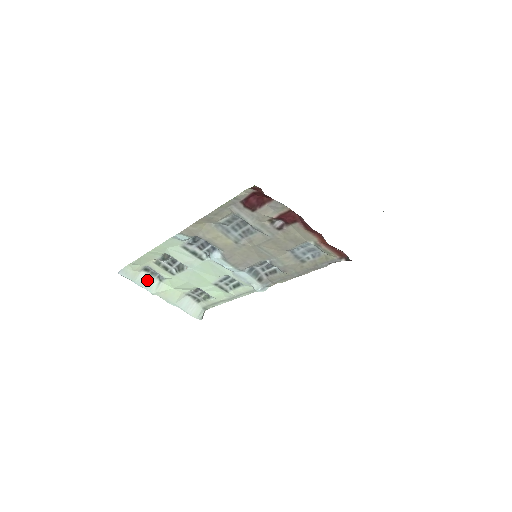
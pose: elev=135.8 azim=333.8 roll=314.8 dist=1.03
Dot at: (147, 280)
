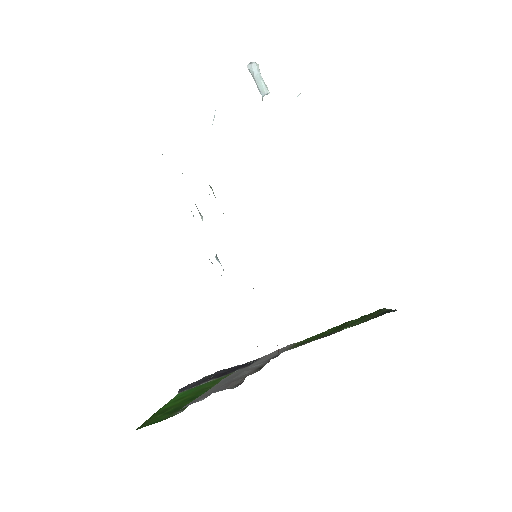
Dot at: occluded
